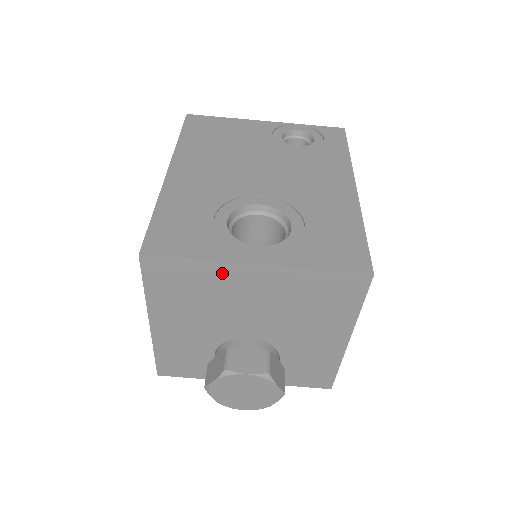
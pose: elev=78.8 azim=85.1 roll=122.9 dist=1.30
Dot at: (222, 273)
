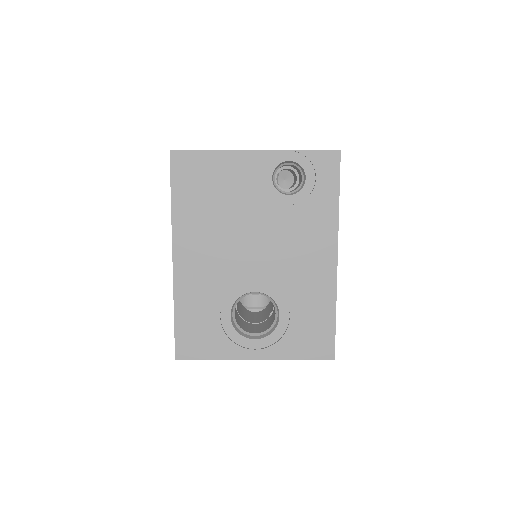
Dot at: occluded
